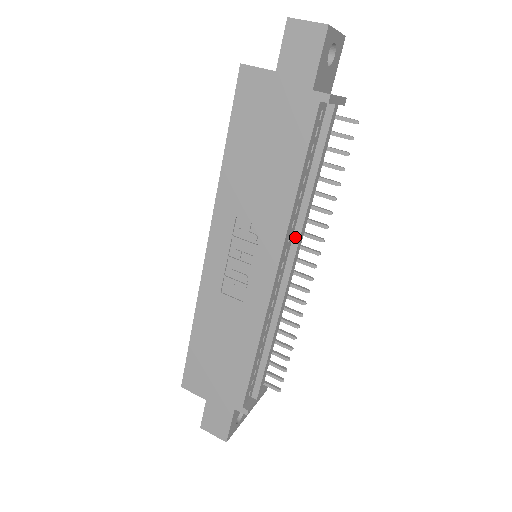
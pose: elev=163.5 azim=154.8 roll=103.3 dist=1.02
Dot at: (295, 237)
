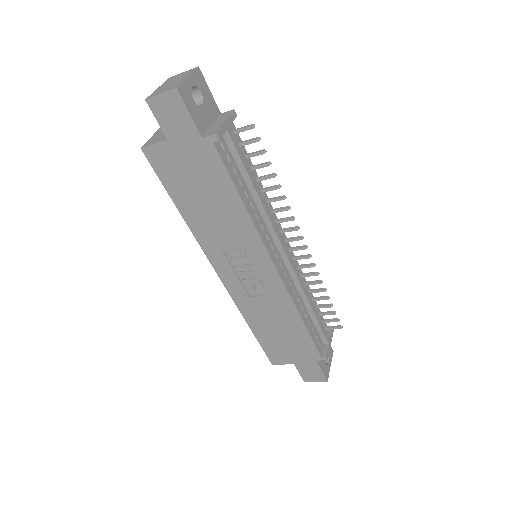
Dot at: (271, 232)
